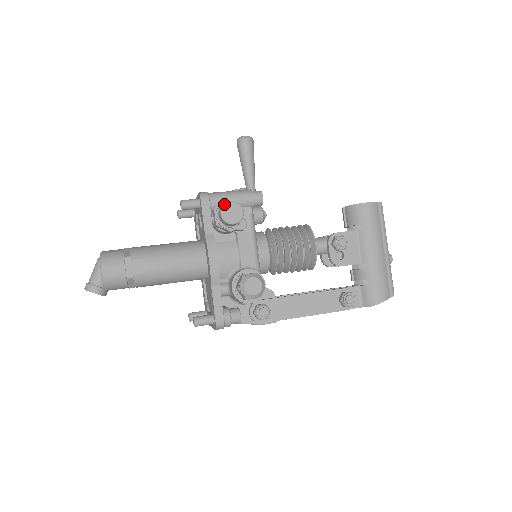
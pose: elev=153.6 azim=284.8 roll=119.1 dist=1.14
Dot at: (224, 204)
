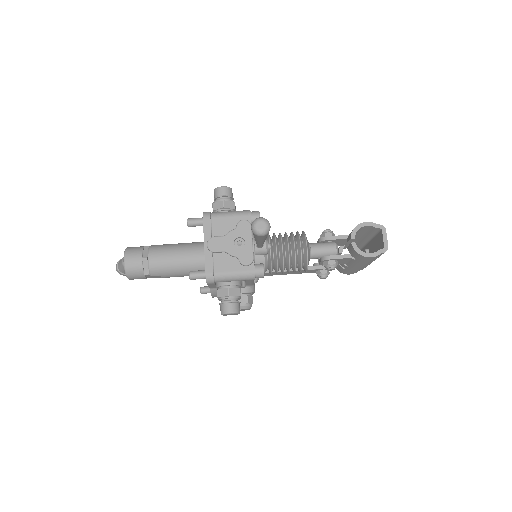
Dot at: (224, 314)
